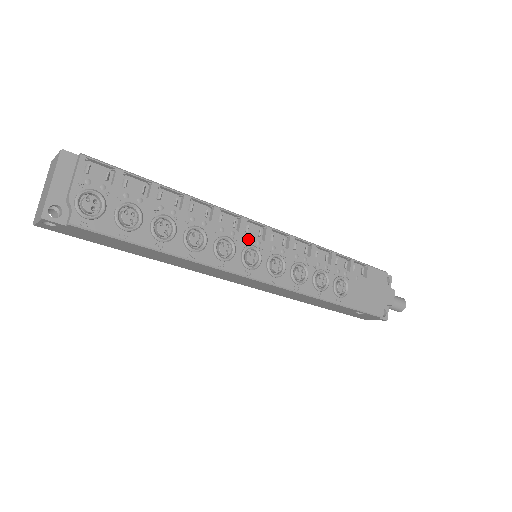
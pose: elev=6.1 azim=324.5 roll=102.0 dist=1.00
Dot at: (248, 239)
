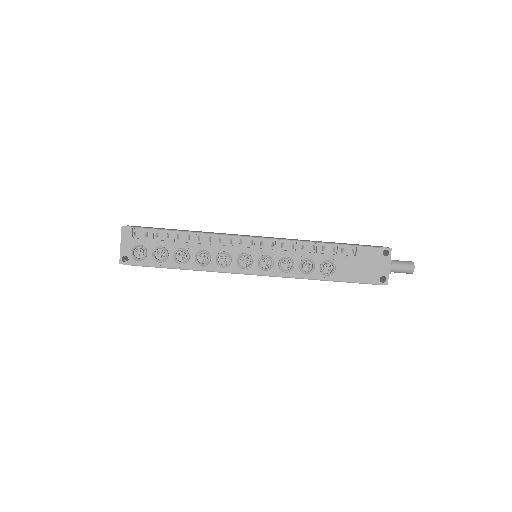
Dot at: (241, 250)
